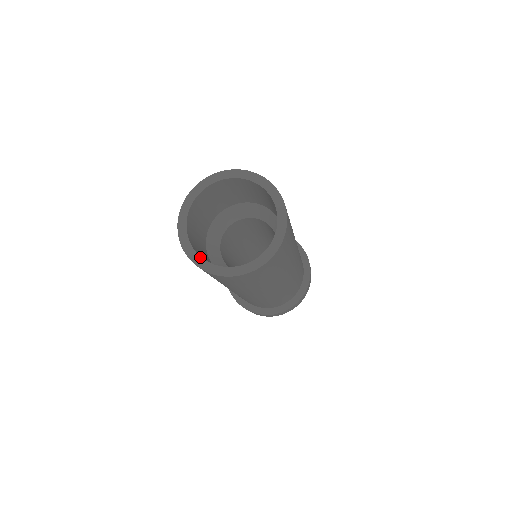
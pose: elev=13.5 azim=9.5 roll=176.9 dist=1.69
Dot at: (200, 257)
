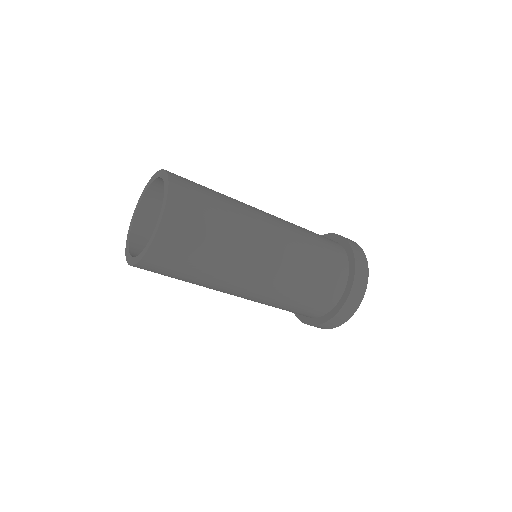
Dot at: (128, 250)
